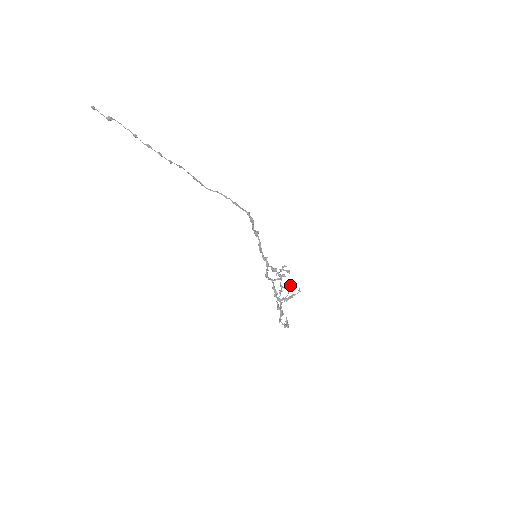
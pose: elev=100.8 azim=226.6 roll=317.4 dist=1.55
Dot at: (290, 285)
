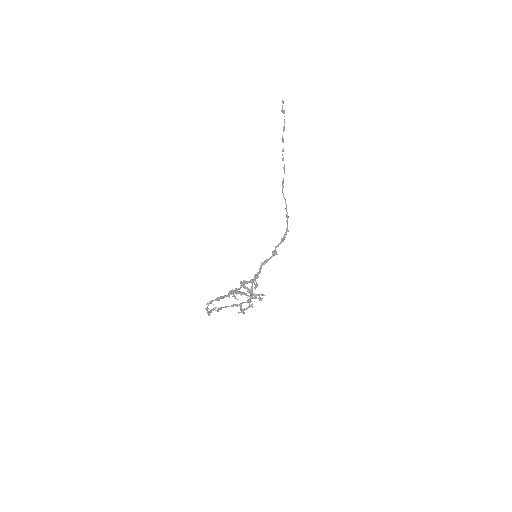
Dot at: (249, 305)
